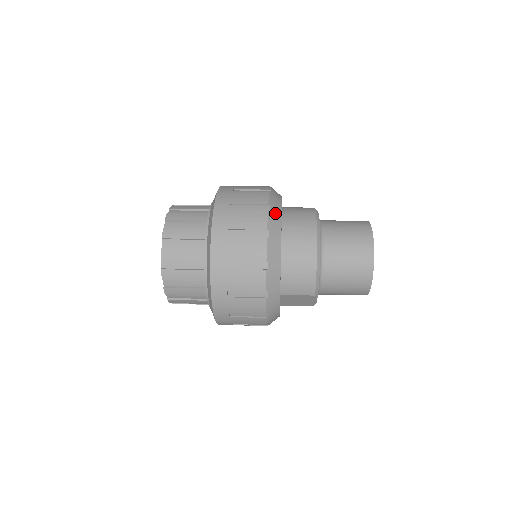
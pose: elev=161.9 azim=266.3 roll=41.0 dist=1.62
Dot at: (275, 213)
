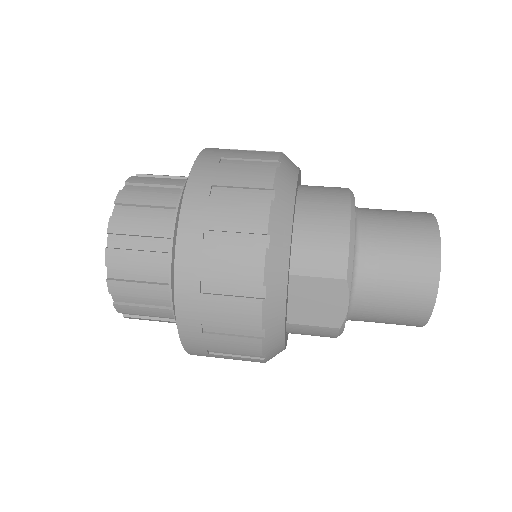
Dot at: (291, 161)
